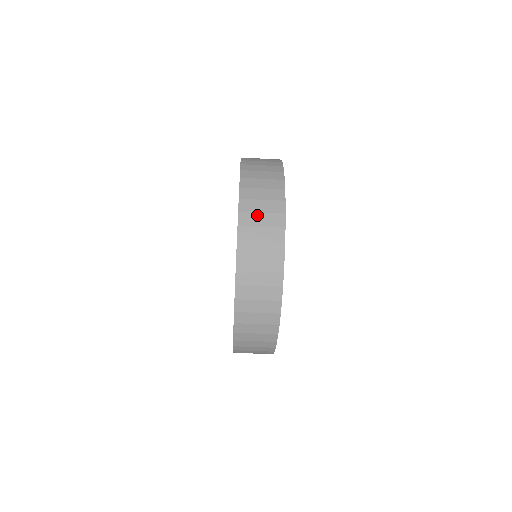
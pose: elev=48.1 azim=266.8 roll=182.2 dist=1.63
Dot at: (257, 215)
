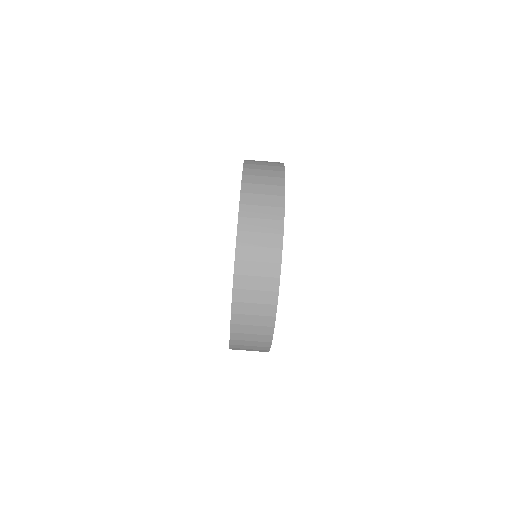
Dot at: occluded
